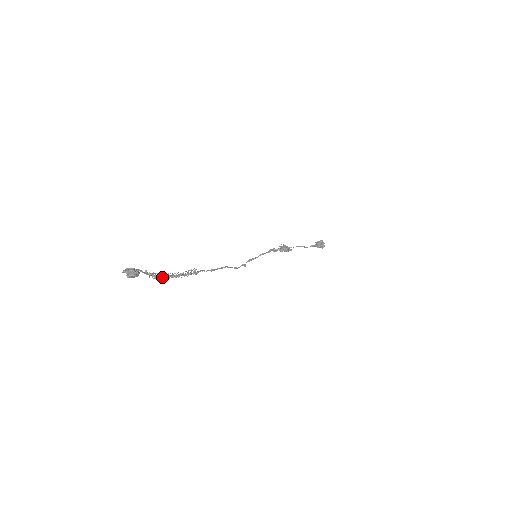
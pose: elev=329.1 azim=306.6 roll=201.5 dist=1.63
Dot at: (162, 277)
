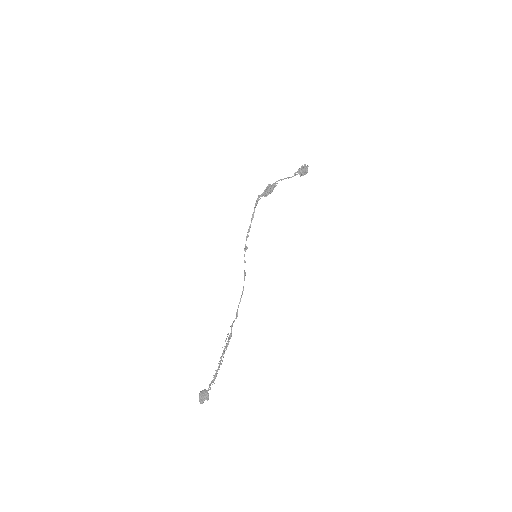
Dot at: (217, 371)
